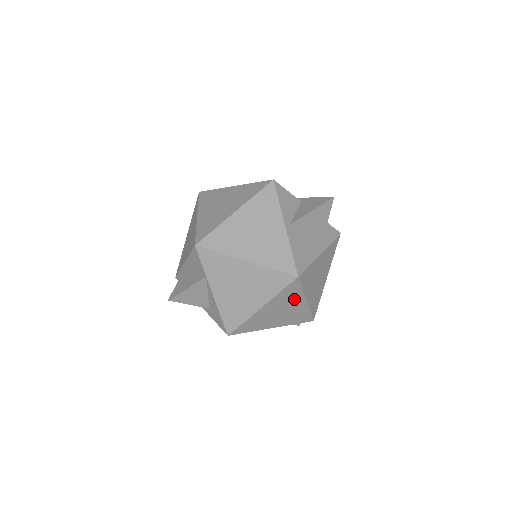
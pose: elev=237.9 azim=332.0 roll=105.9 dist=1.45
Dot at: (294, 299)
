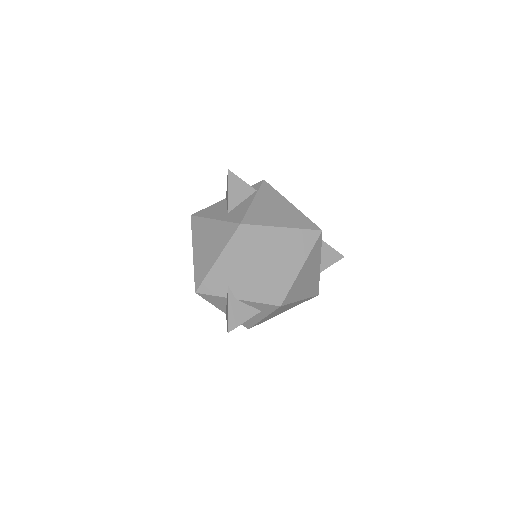
Dot at: occluded
